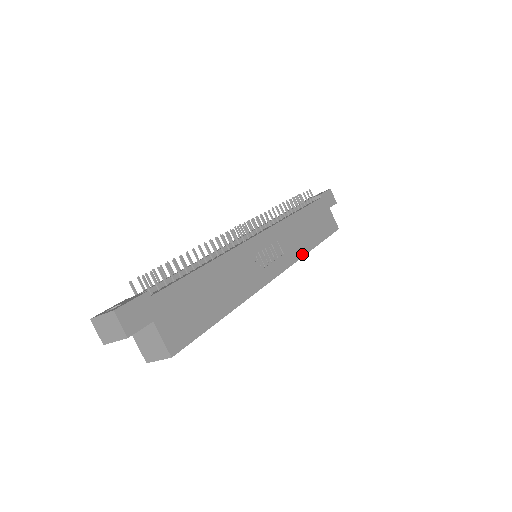
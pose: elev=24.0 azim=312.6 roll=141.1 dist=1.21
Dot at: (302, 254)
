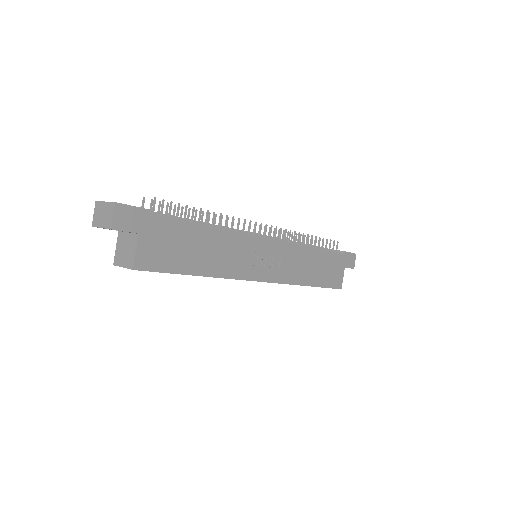
Dot at: (295, 282)
